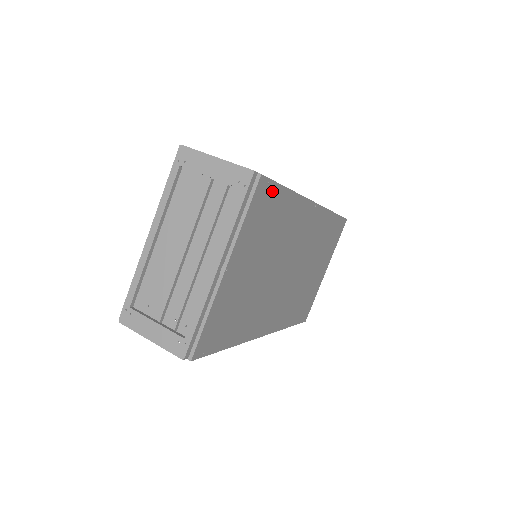
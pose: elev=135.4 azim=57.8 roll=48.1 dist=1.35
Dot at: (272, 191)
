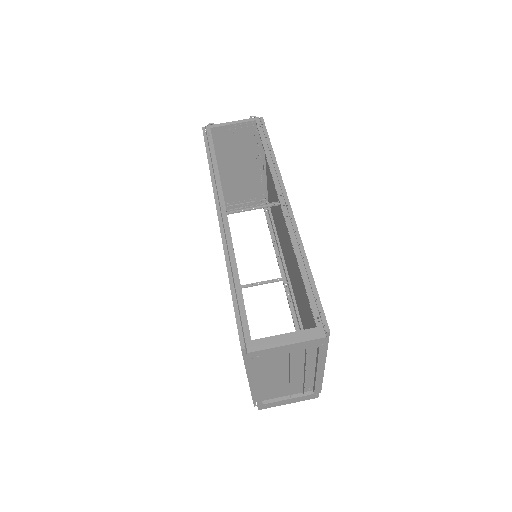
Dot at: occluded
